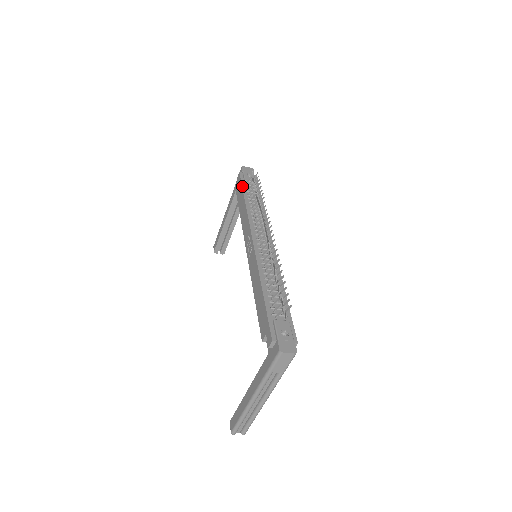
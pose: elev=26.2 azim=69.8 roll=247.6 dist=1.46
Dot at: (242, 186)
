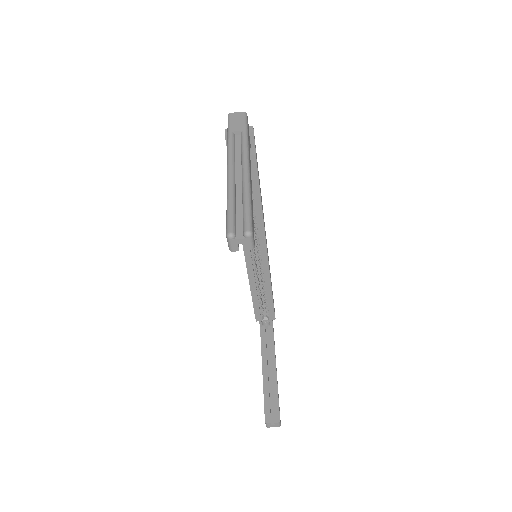
Dot at: occluded
